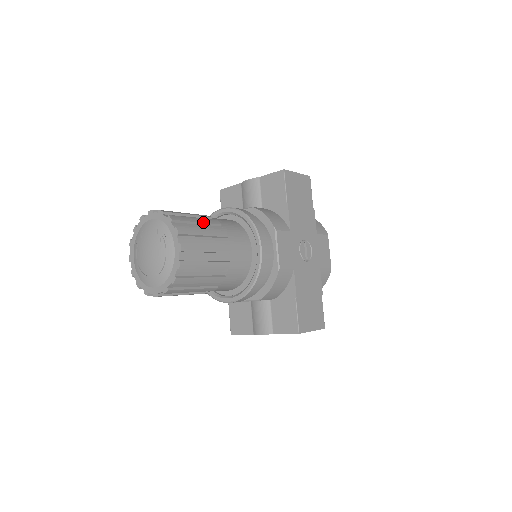
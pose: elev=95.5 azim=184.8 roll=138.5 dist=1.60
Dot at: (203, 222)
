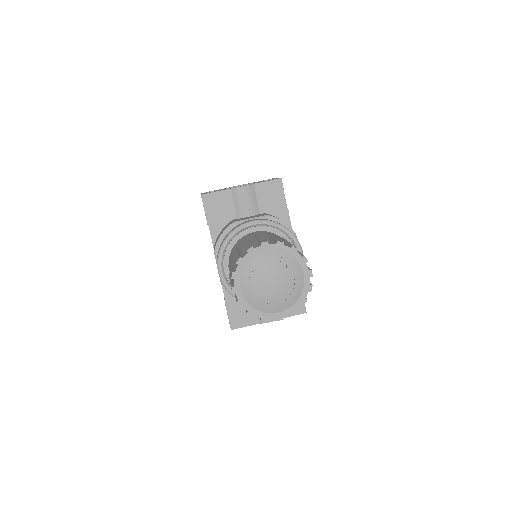
Dot at: occluded
